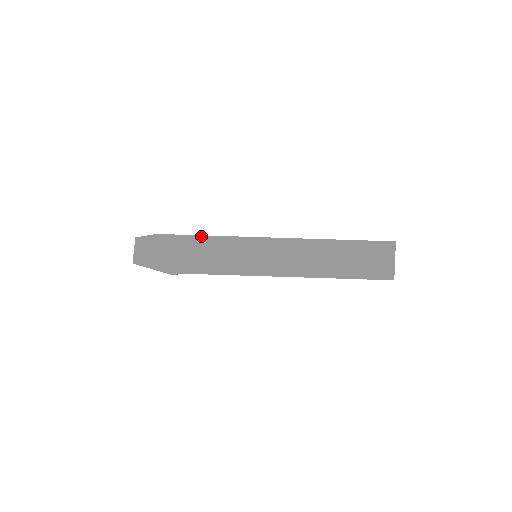
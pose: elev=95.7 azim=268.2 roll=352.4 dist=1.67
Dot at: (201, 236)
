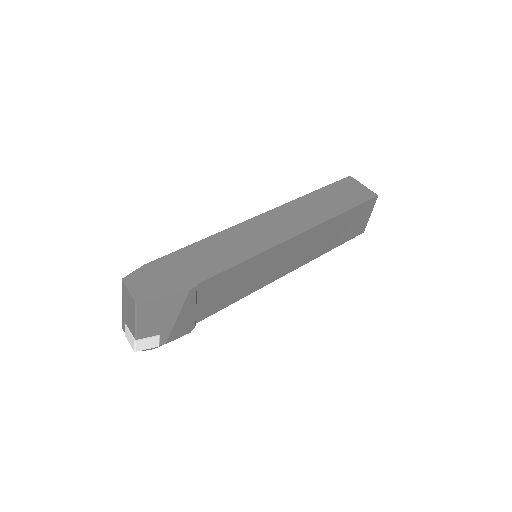
Dot at: (193, 244)
